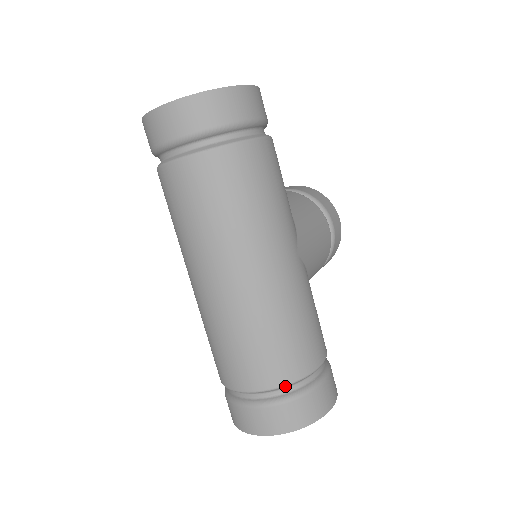
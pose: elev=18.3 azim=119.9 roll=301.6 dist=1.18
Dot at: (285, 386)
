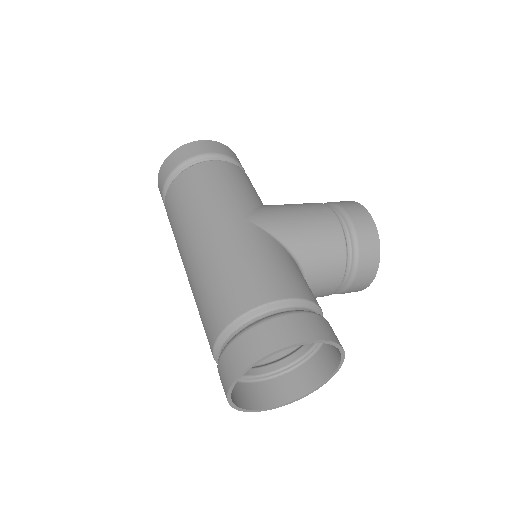
Dot at: (231, 325)
